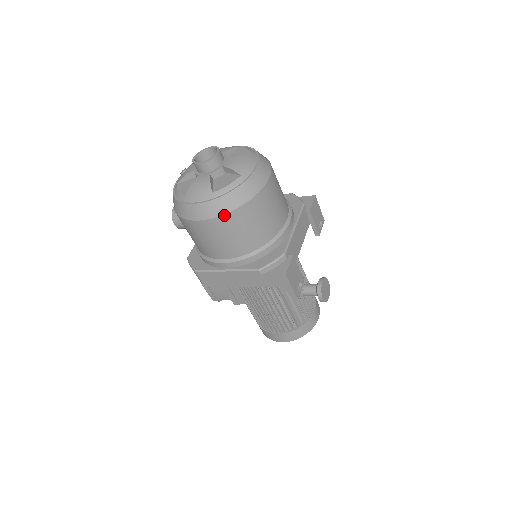
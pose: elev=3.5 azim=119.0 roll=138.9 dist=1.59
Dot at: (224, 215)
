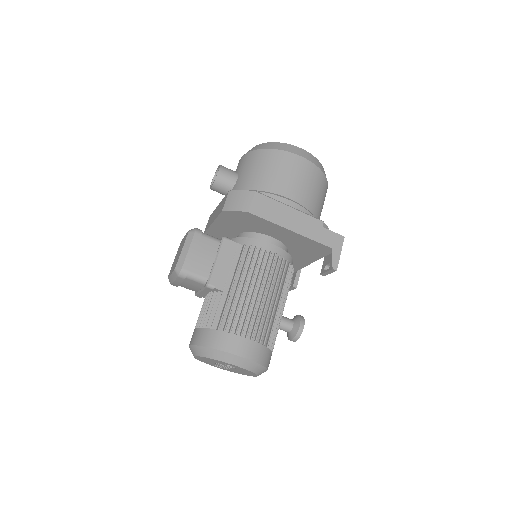
Dot at: (319, 169)
